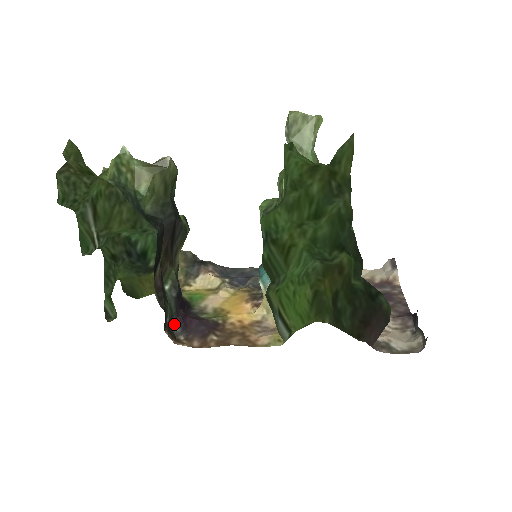
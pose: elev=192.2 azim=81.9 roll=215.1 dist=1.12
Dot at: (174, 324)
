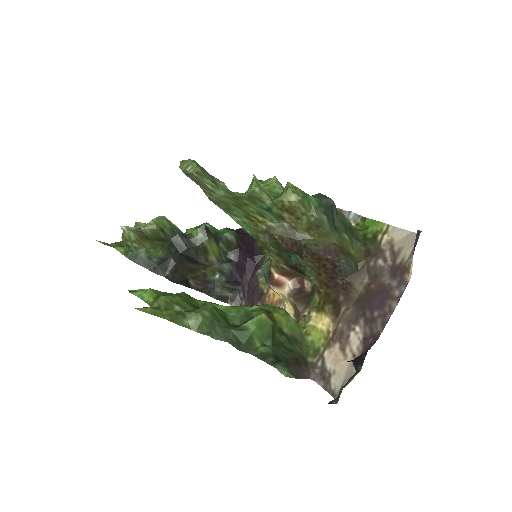
Dot at: (239, 291)
